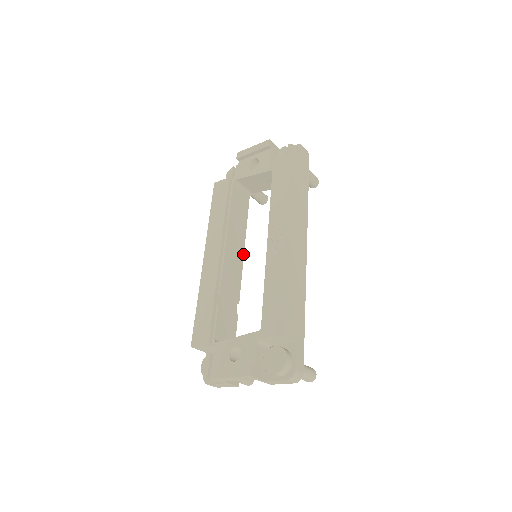
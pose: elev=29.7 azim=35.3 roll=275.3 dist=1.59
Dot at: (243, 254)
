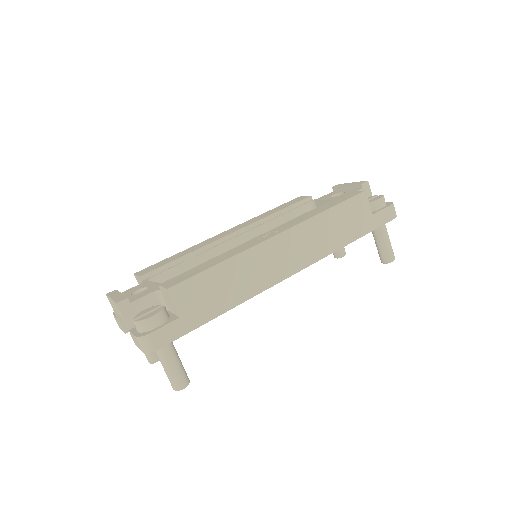
Dot at: occluded
